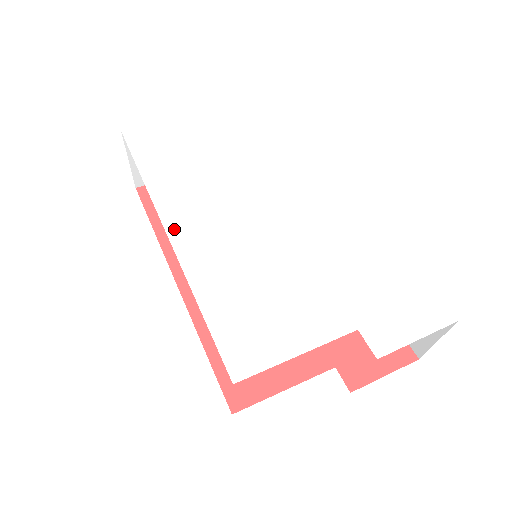
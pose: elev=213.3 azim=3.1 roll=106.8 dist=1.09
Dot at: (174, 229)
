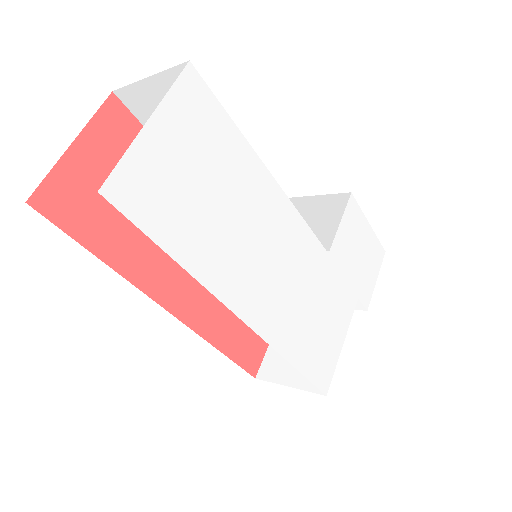
Dot at: (246, 311)
